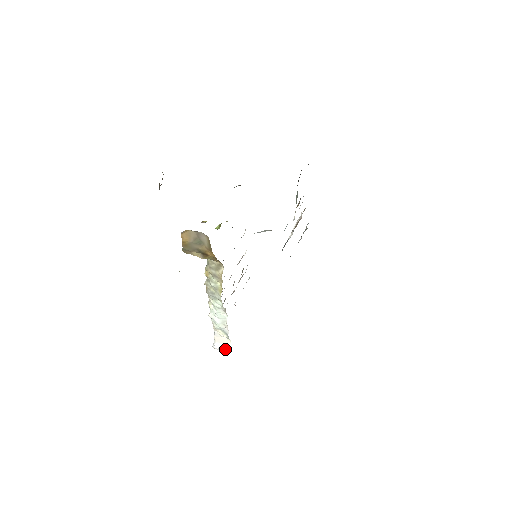
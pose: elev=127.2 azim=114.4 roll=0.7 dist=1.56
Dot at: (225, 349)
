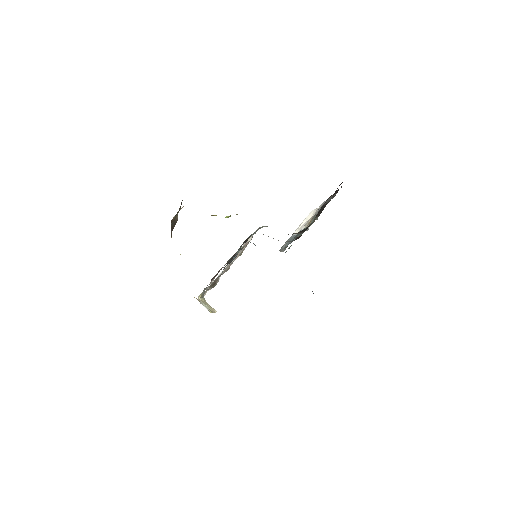
Dot at: occluded
